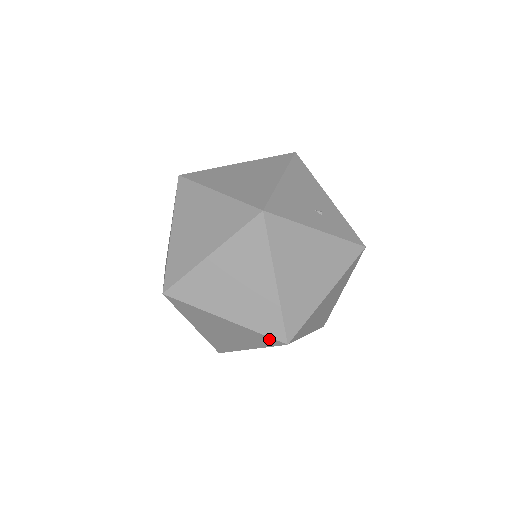
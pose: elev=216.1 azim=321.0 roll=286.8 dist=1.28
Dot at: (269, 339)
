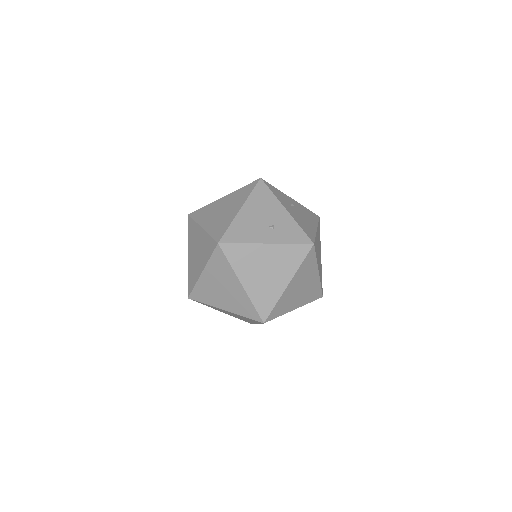
Dot at: (254, 320)
